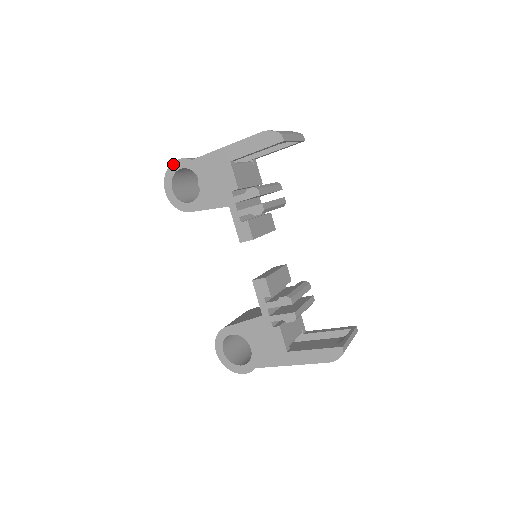
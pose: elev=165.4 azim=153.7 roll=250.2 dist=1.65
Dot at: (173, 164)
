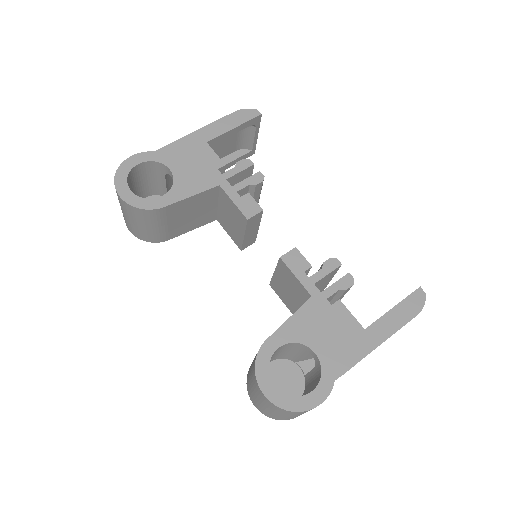
Dot at: (126, 161)
